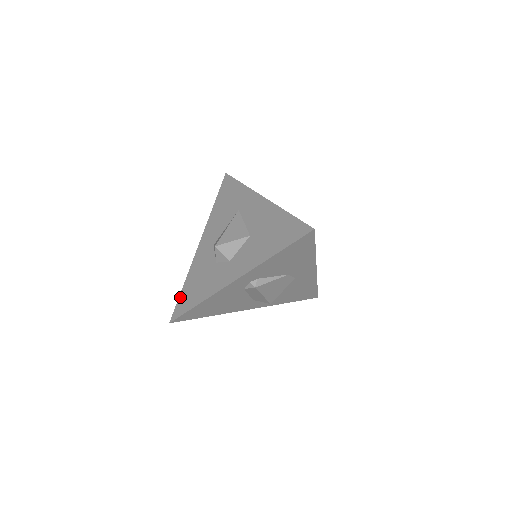
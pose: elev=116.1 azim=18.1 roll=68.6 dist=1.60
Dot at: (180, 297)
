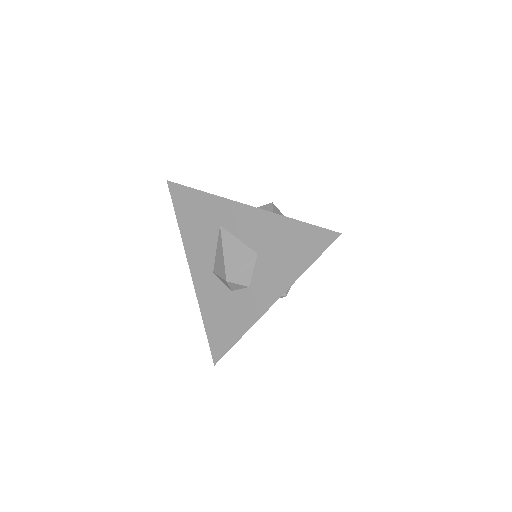
Dot at: (209, 337)
